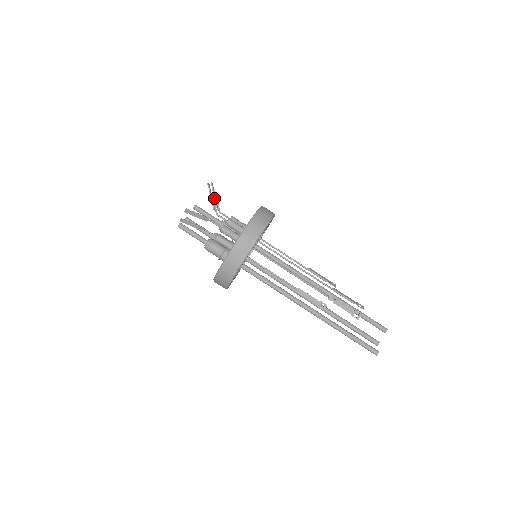
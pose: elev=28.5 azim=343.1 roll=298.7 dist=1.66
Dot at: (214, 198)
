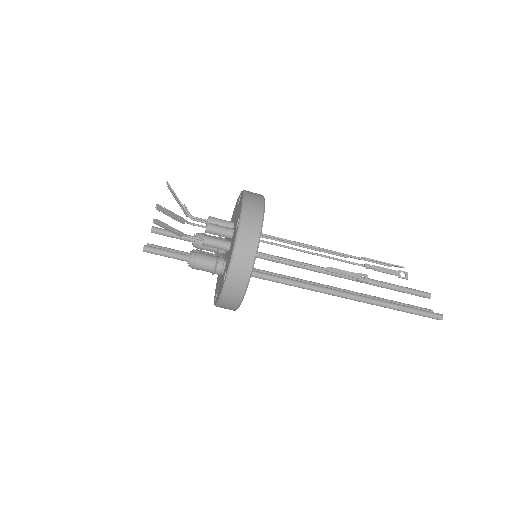
Dot at: (178, 203)
